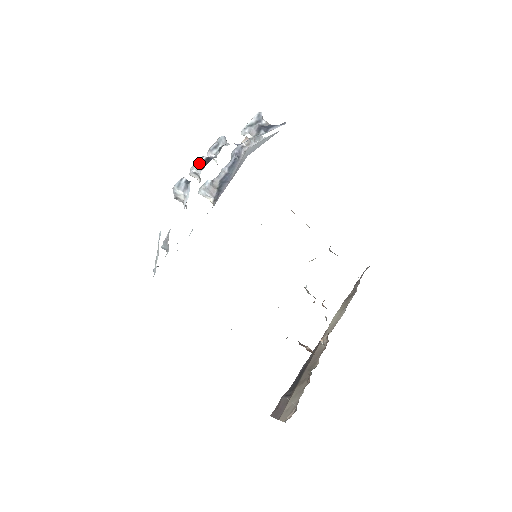
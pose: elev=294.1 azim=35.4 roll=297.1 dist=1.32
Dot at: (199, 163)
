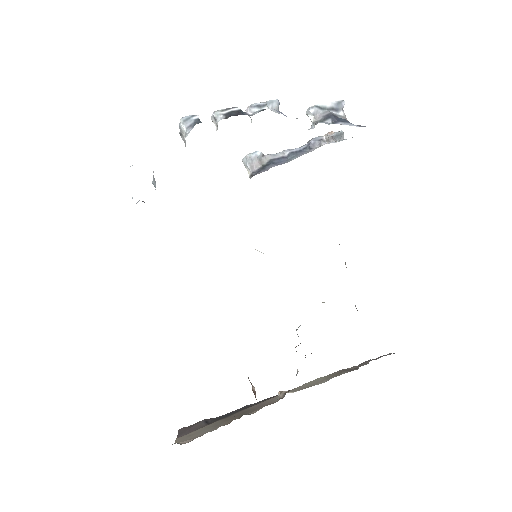
Dot at: (226, 111)
